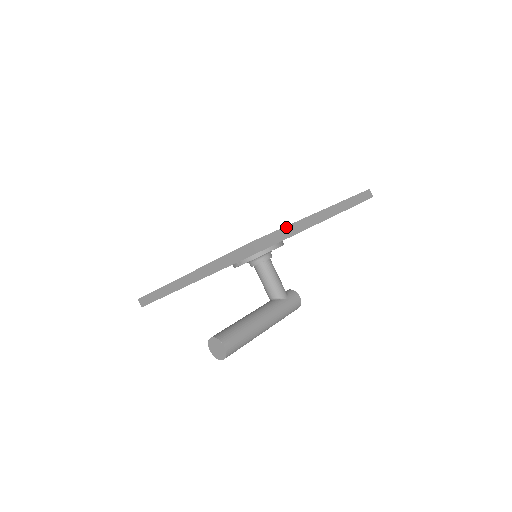
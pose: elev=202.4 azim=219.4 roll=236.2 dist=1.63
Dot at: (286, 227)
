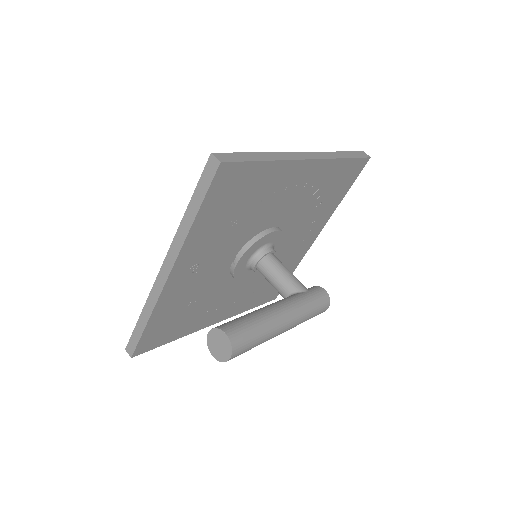
Dot at: (259, 153)
